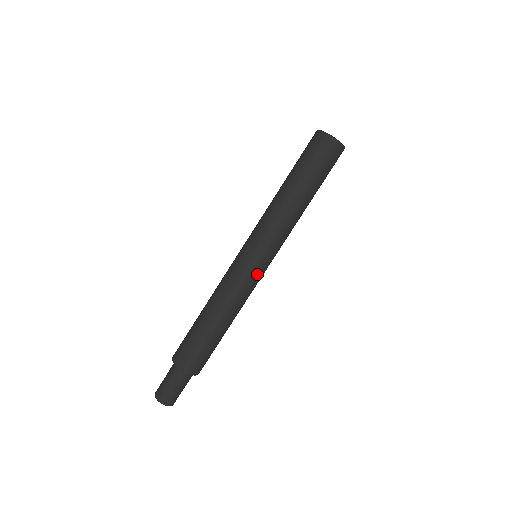
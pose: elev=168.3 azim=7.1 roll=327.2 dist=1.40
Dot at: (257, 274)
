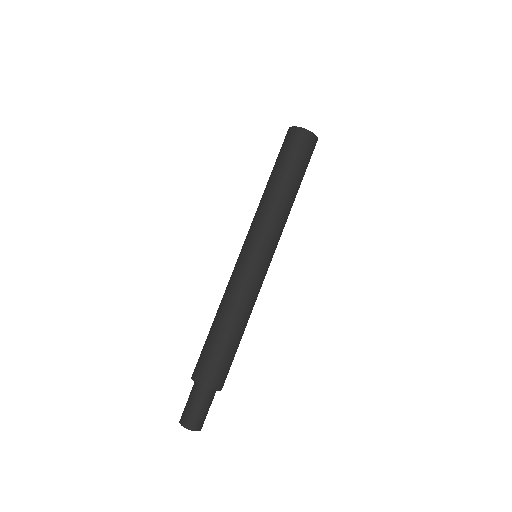
Dot at: (258, 270)
